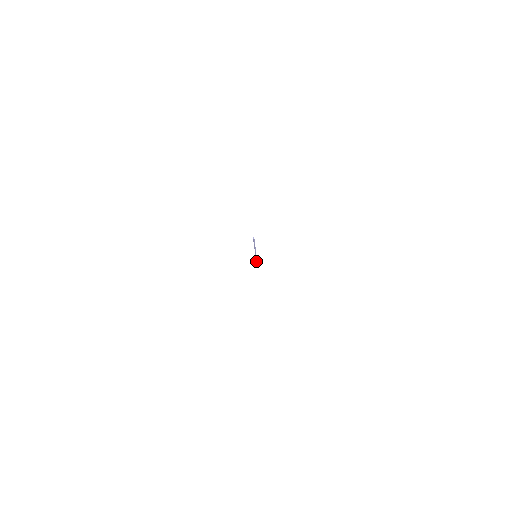
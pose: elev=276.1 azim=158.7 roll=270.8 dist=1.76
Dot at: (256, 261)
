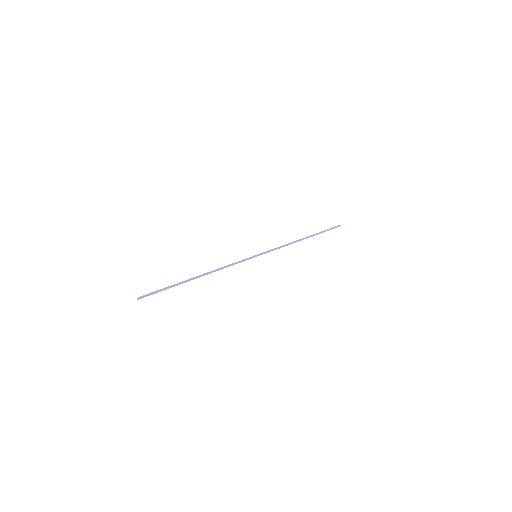
Dot at: (299, 240)
